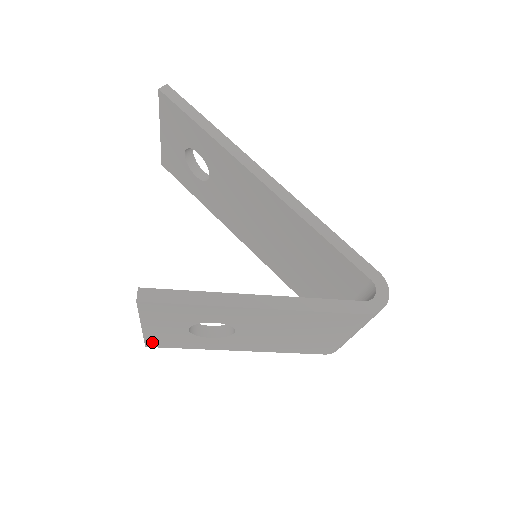
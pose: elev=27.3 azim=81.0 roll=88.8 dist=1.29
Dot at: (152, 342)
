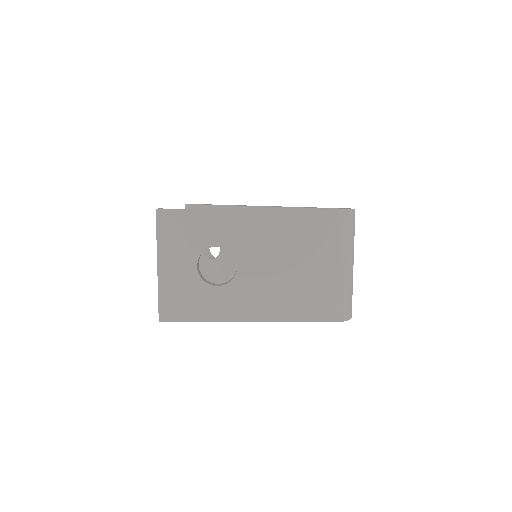
Dot at: (165, 307)
